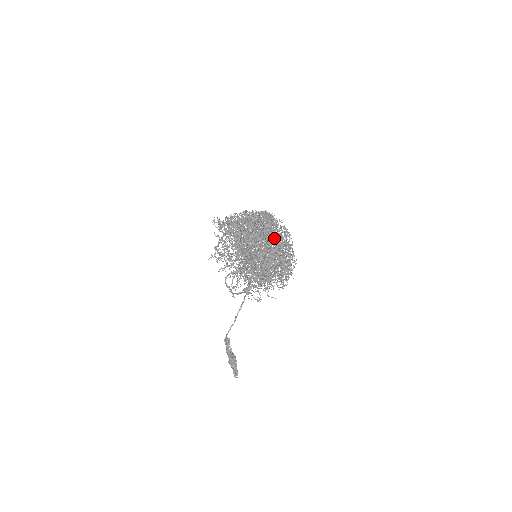
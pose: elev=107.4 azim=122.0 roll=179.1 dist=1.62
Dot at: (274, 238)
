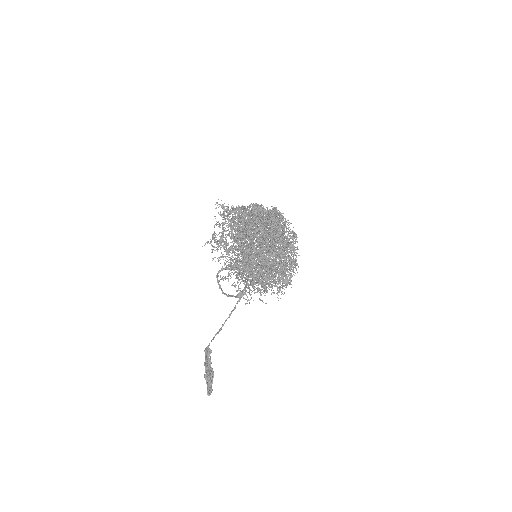
Dot at: occluded
